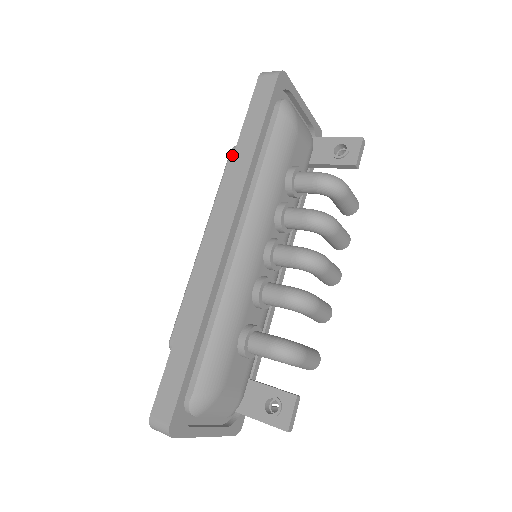
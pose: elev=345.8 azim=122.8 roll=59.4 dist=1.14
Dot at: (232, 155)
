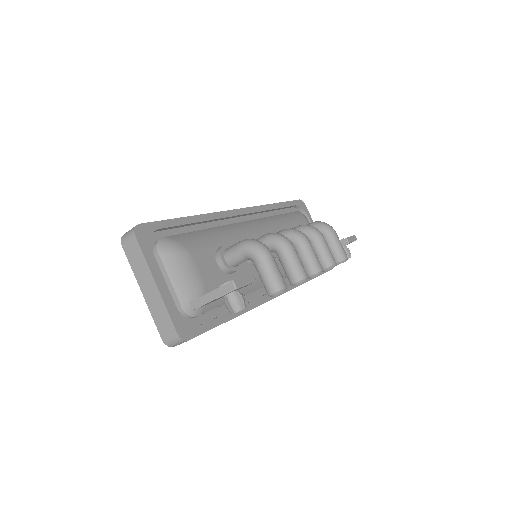
Dot at: occluded
